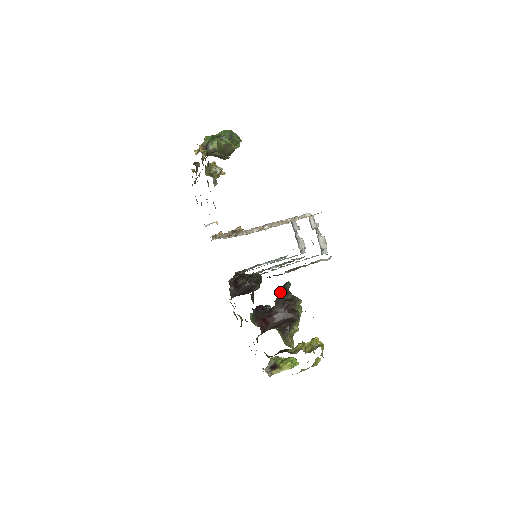
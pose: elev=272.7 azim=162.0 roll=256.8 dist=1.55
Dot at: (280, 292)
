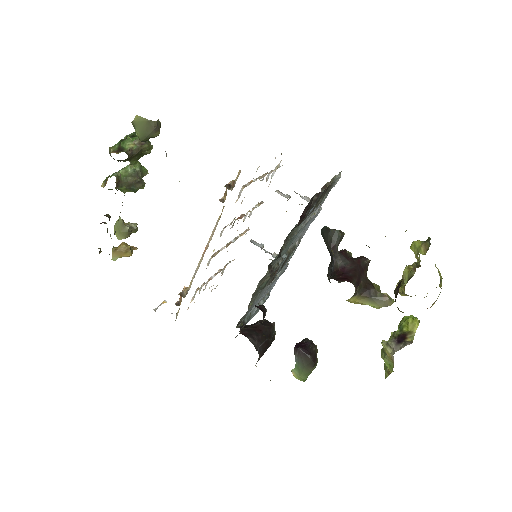
Dot at: (328, 236)
